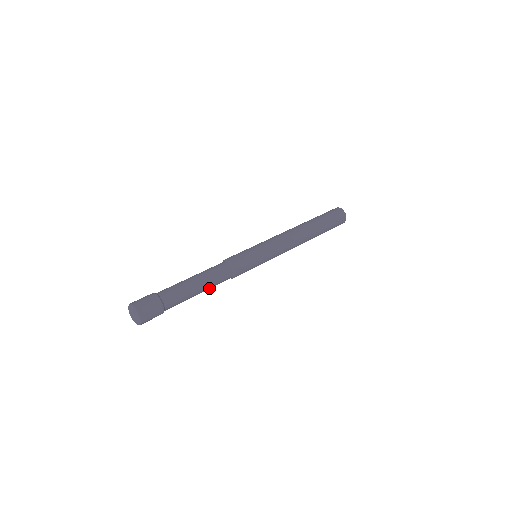
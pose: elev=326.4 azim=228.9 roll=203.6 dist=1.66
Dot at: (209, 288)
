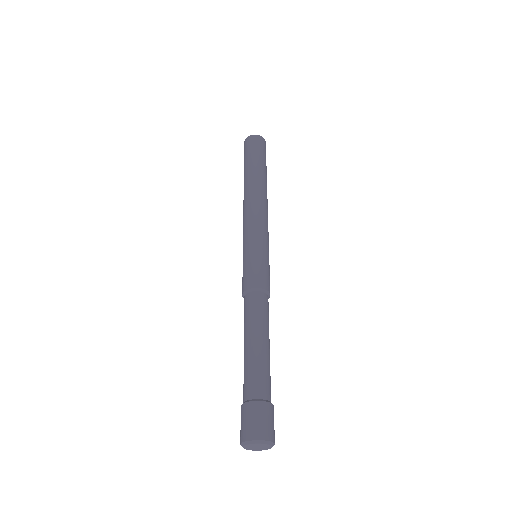
Dot at: occluded
